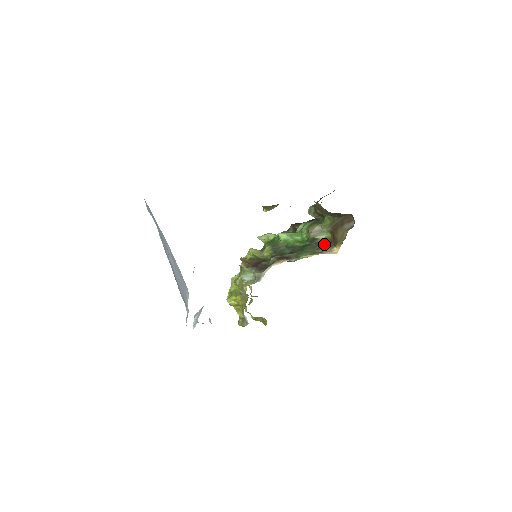
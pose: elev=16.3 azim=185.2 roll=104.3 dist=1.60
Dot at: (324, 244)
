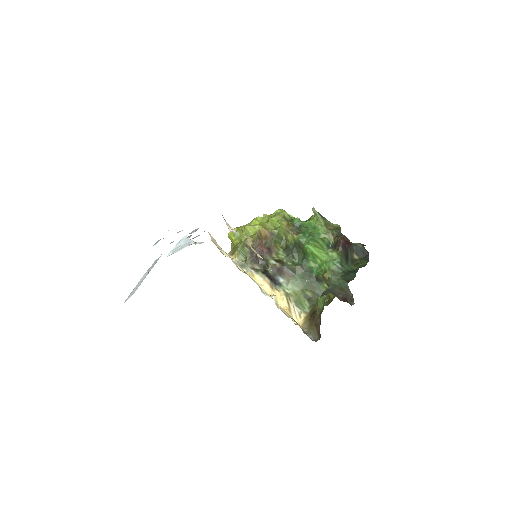
Dot at: (313, 298)
